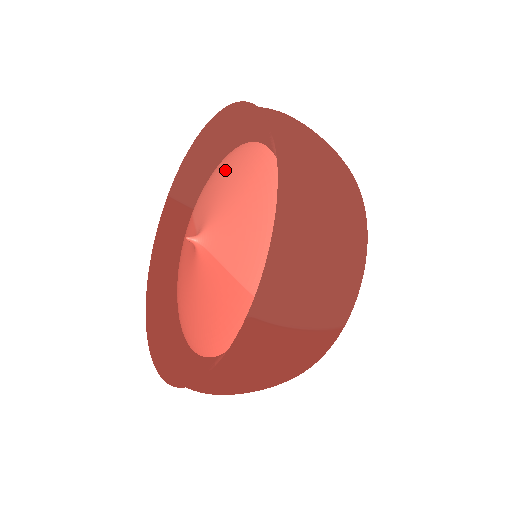
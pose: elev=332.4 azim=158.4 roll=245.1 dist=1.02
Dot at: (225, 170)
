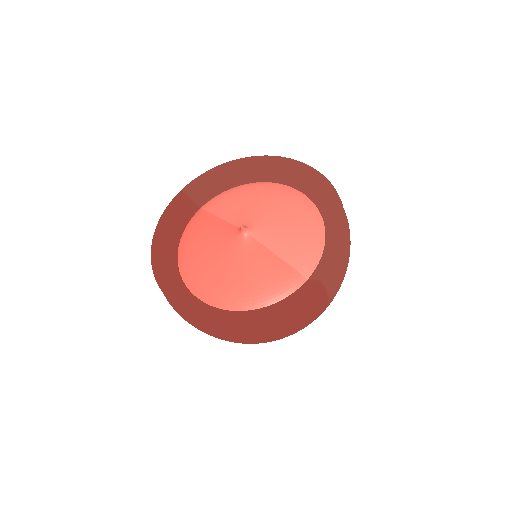
Dot at: (259, 193)
